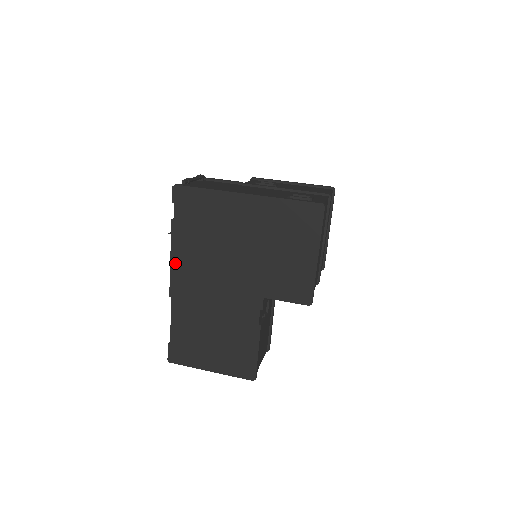
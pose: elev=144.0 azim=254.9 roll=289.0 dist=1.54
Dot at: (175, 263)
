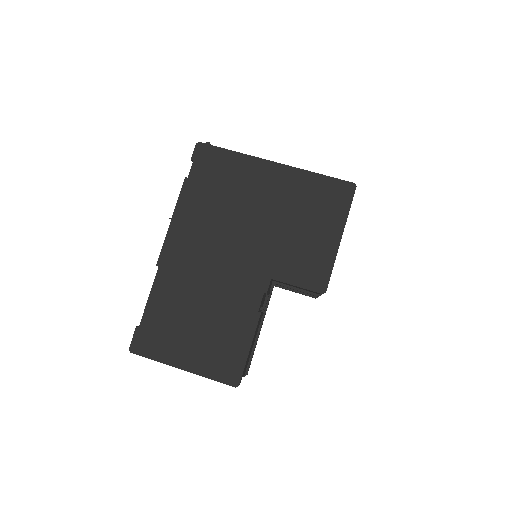
Dot at: (175, 226)
